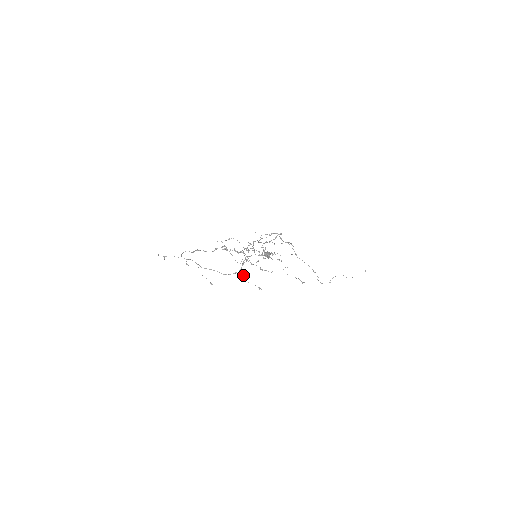
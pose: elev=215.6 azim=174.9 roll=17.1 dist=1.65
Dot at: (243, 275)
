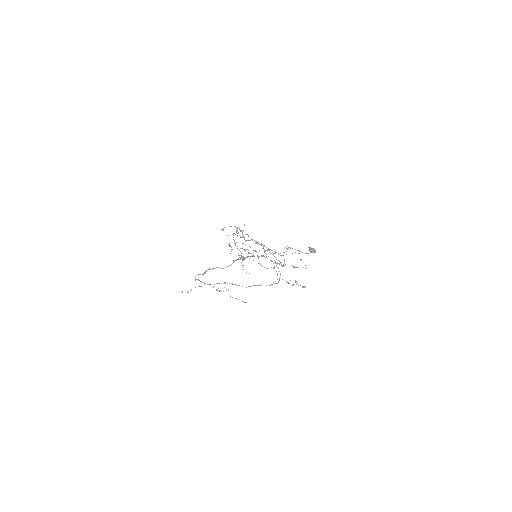
Dot at: occluded
